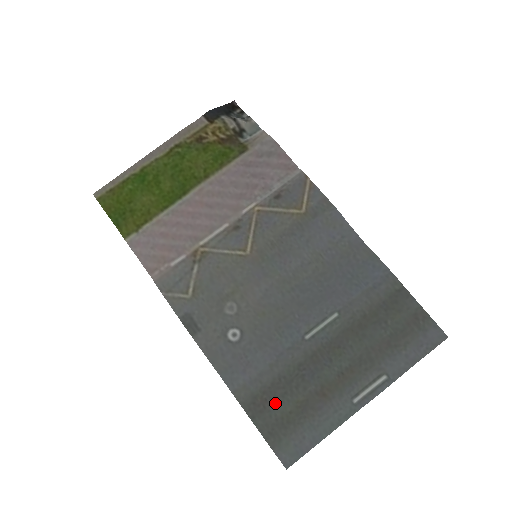
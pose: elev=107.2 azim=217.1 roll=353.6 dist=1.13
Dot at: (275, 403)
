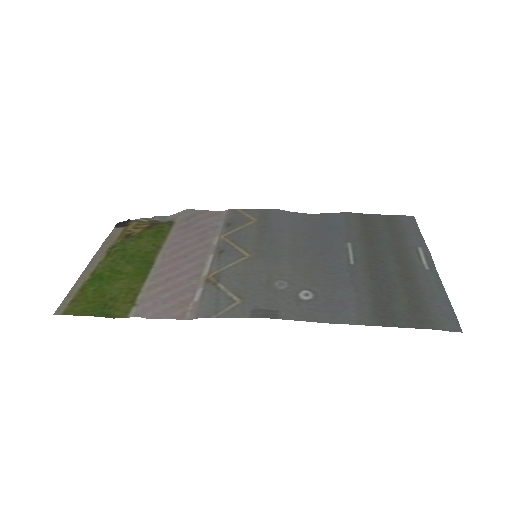
Dot at: (392, 305)
